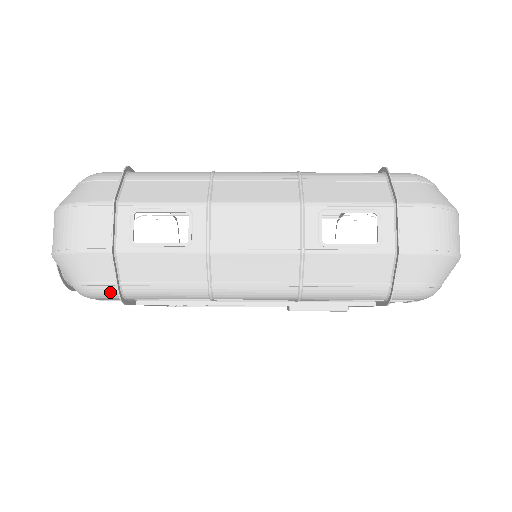
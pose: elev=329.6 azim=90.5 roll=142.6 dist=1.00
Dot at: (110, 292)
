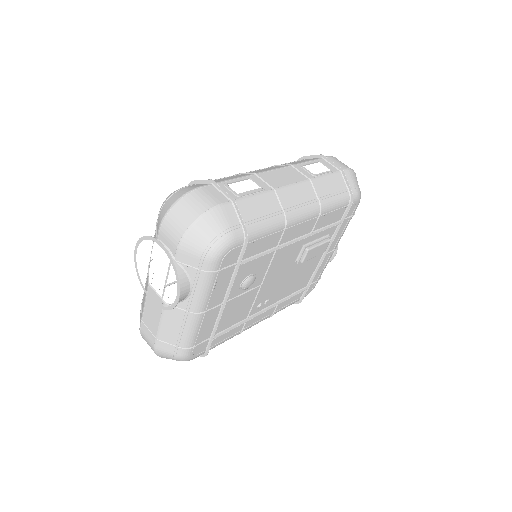
Dot at: (239, 235)
